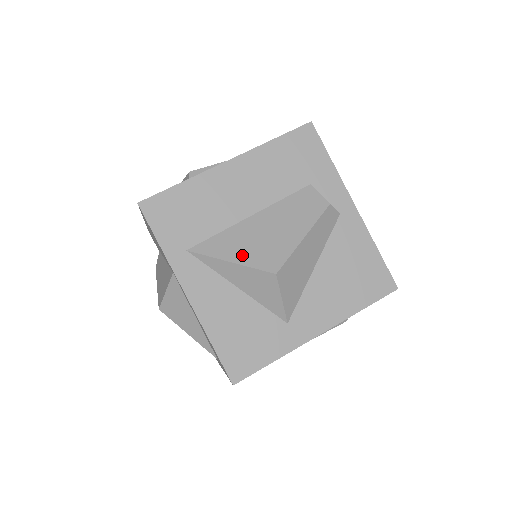
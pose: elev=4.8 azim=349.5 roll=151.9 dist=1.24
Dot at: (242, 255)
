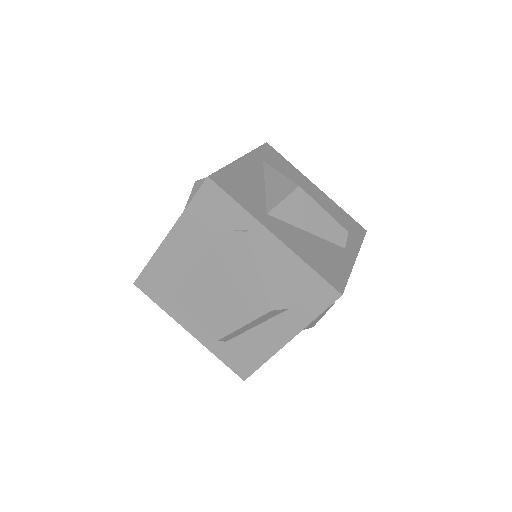
Dot at: occluded
